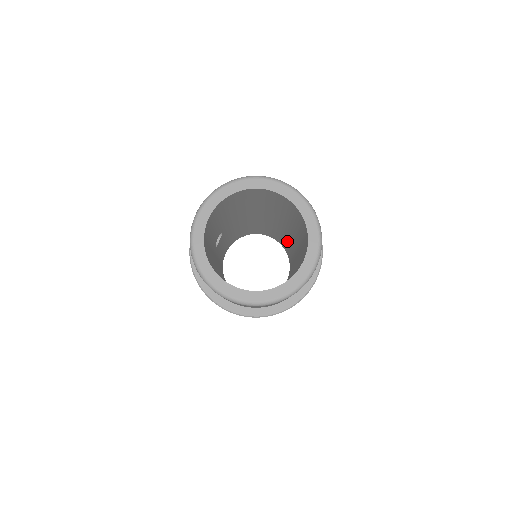
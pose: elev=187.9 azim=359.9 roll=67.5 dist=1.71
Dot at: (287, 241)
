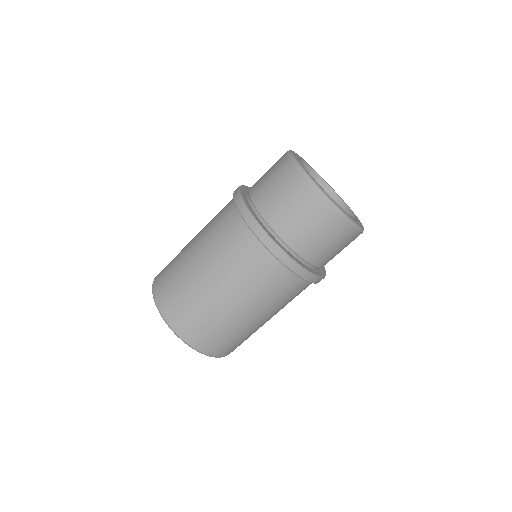
Dot at: occluded
